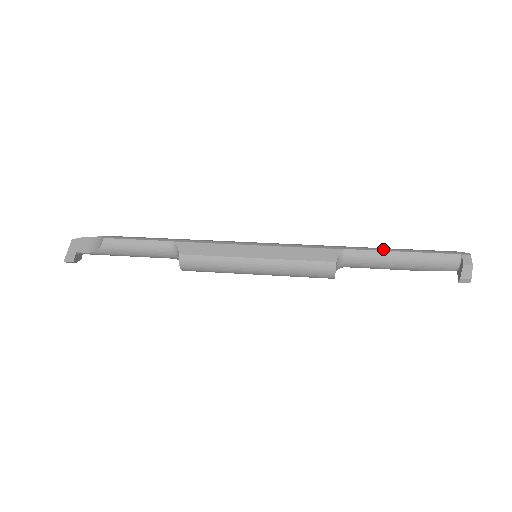
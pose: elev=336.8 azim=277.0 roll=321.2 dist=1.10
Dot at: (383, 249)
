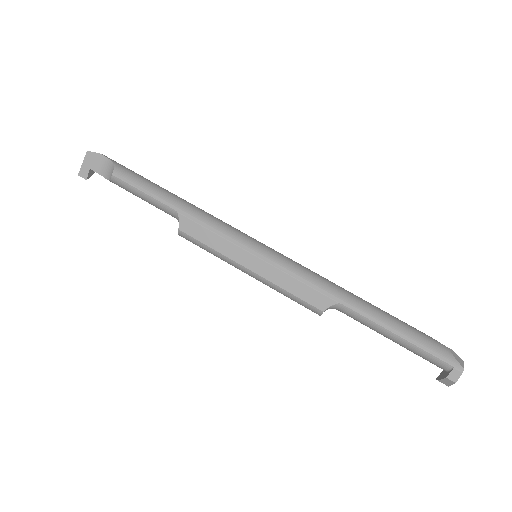
Dot at: (379, 321)
